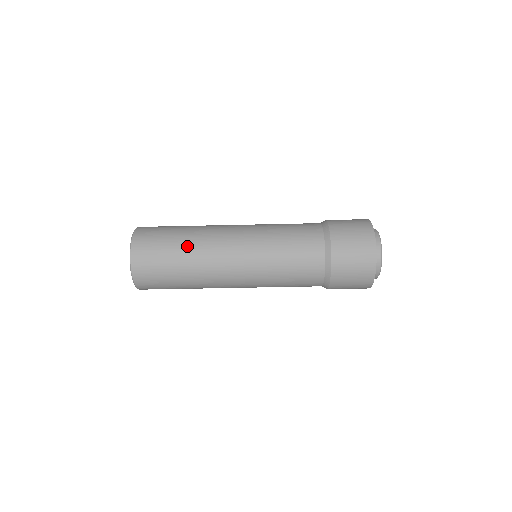
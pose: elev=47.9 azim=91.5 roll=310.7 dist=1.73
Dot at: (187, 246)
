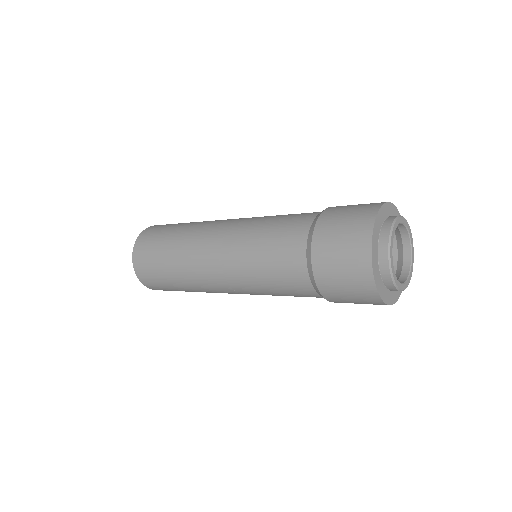
Dot at: (173, 256)
